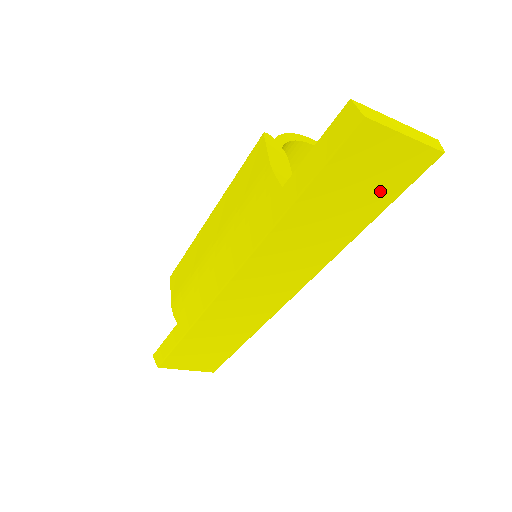
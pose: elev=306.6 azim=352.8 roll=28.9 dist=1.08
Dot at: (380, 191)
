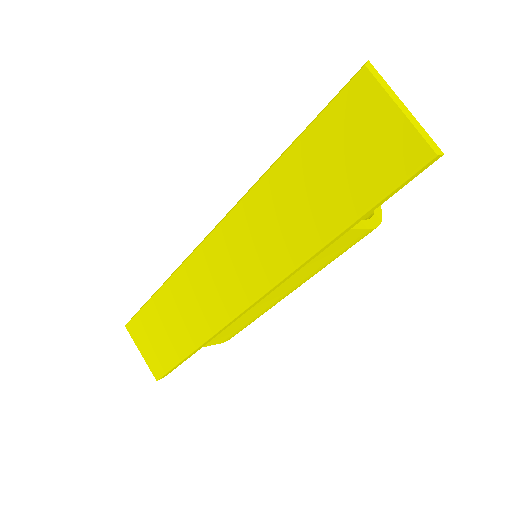
Dot at: (363, 180)
